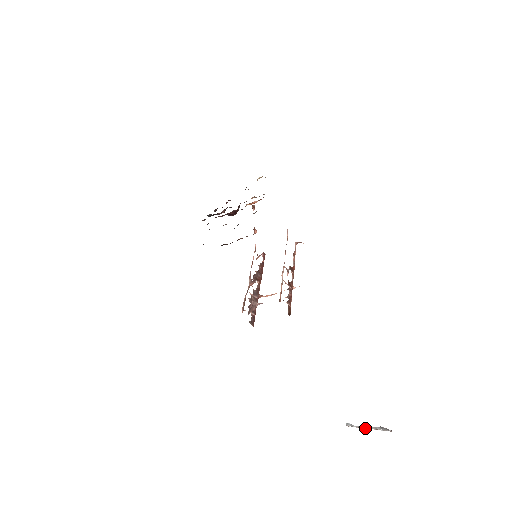
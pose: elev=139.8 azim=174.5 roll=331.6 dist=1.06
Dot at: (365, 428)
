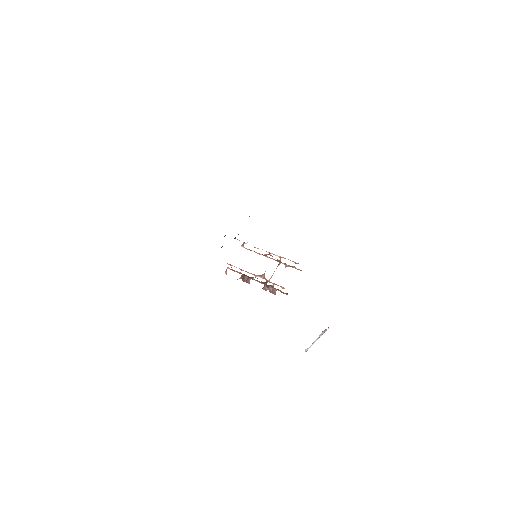
Dot at: occluded
